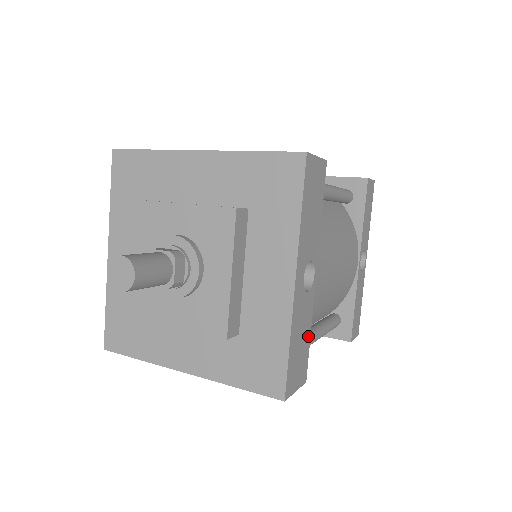
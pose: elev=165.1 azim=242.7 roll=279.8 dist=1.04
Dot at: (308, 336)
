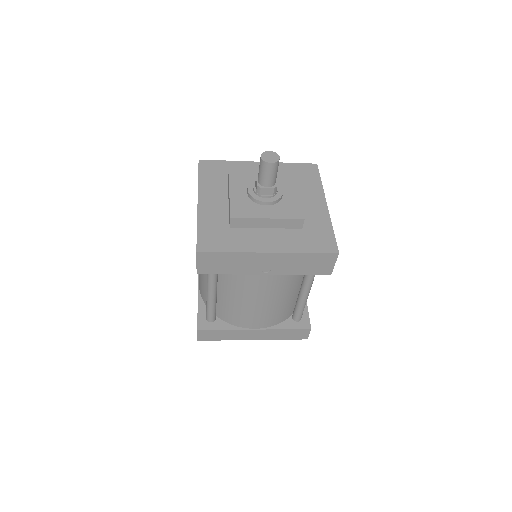
Dot at: occluded
